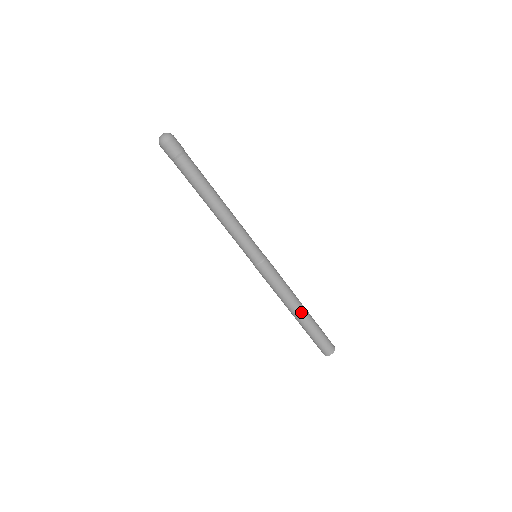
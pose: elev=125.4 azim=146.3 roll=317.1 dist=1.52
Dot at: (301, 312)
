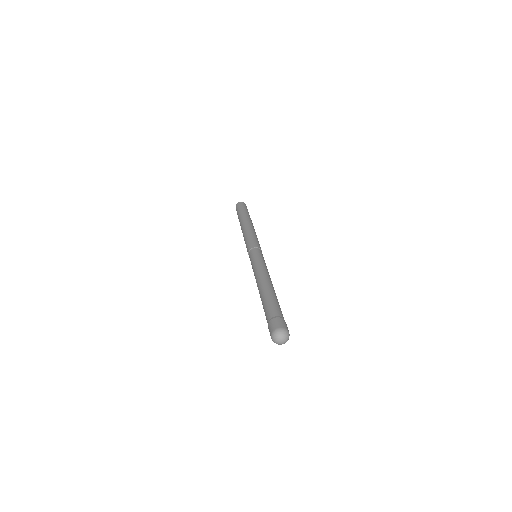
Dot at: occluded
